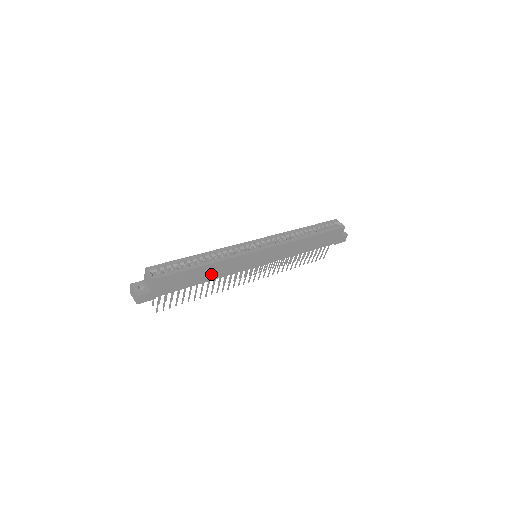
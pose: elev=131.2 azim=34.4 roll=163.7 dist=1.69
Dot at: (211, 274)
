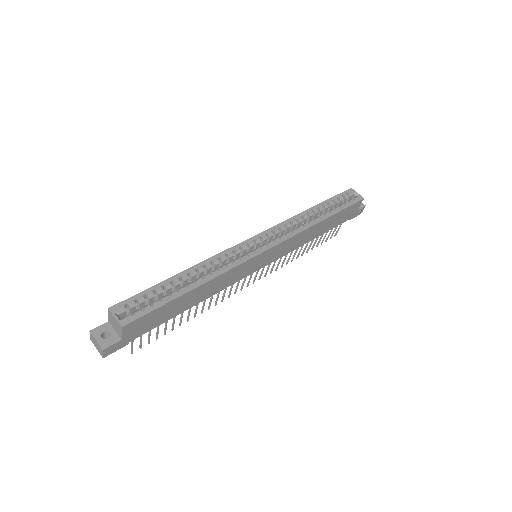
Dot at: (200, 295)
